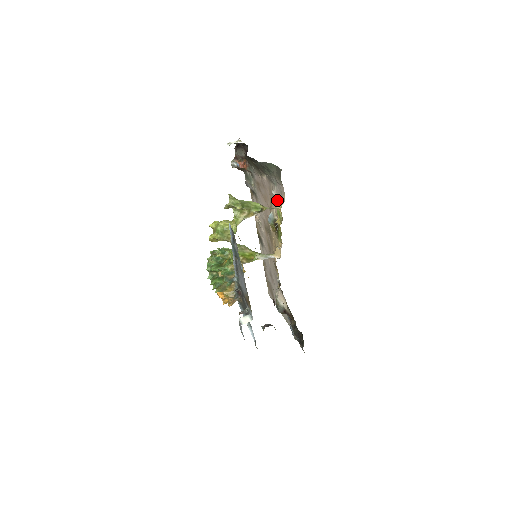
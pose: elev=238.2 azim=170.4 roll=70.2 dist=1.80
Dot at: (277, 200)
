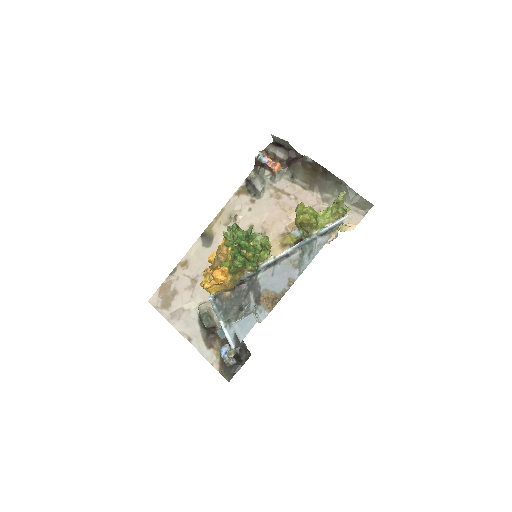
Dot at: occluded
